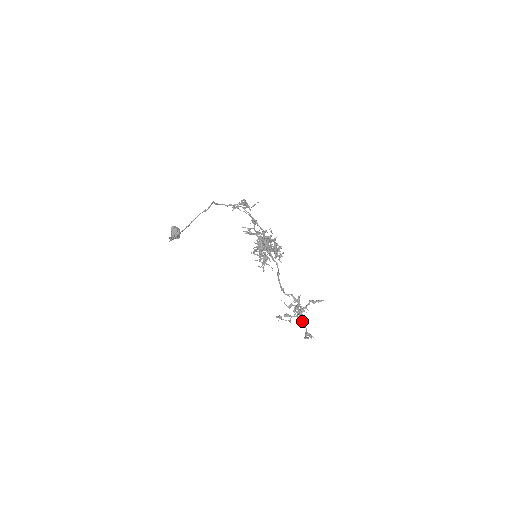
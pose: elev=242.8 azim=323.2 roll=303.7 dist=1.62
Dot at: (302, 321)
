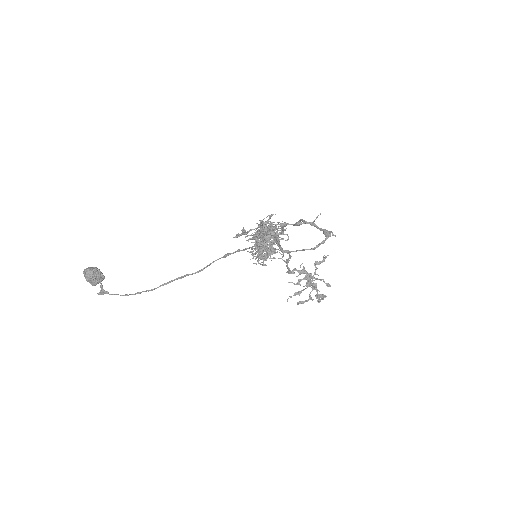
Dot at: occluded
